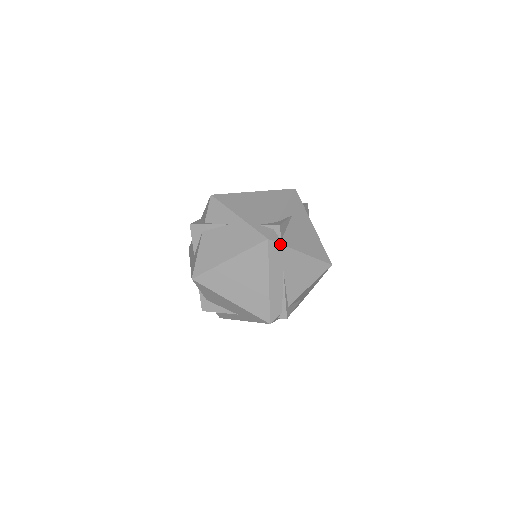
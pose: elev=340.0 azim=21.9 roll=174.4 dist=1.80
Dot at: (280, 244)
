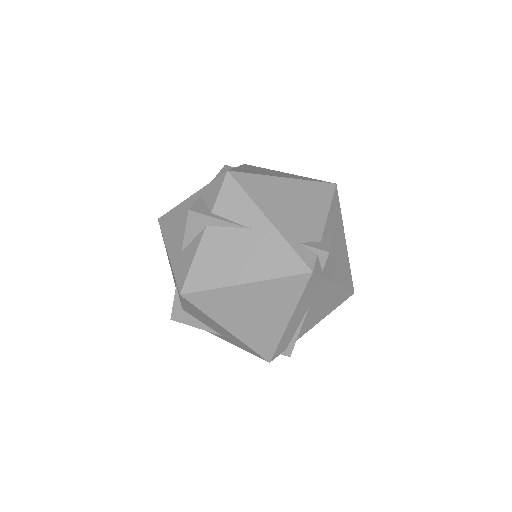
Dot at: (321, 276)
